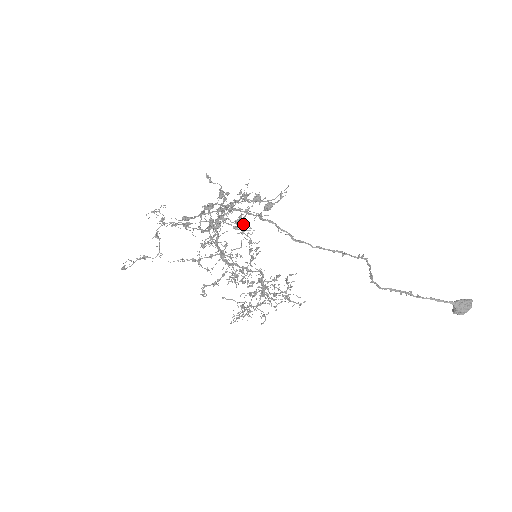
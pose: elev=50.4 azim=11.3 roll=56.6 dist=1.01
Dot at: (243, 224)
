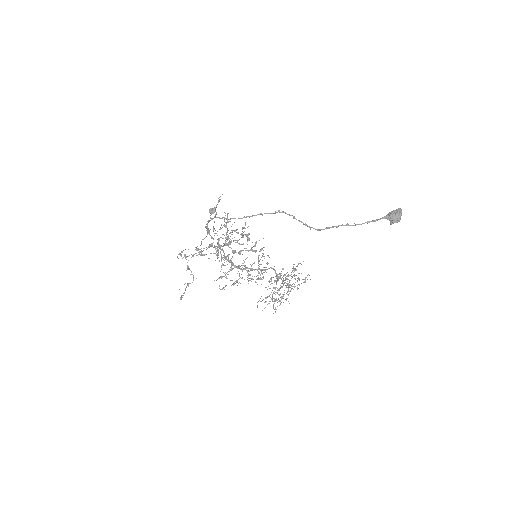
Dot at: (230, 236)
